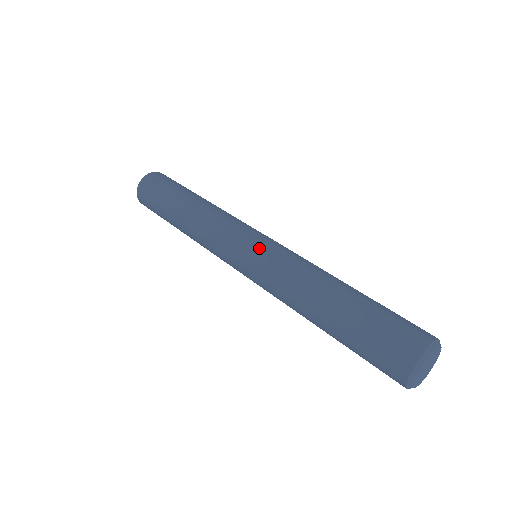
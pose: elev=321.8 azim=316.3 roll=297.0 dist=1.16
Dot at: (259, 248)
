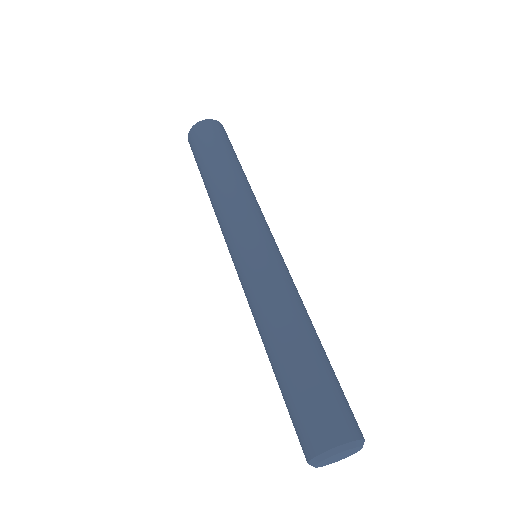
Dot at: (267, 251)
